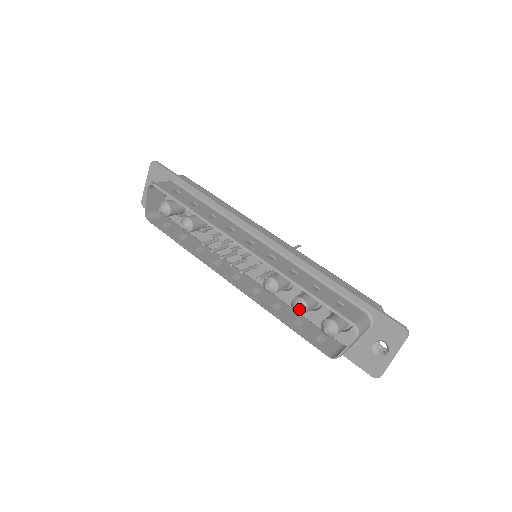
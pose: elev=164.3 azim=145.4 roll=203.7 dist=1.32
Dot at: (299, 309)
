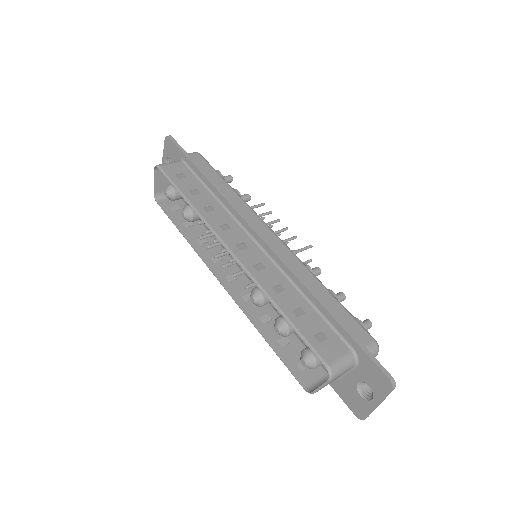
Dot at: (279, 332)
